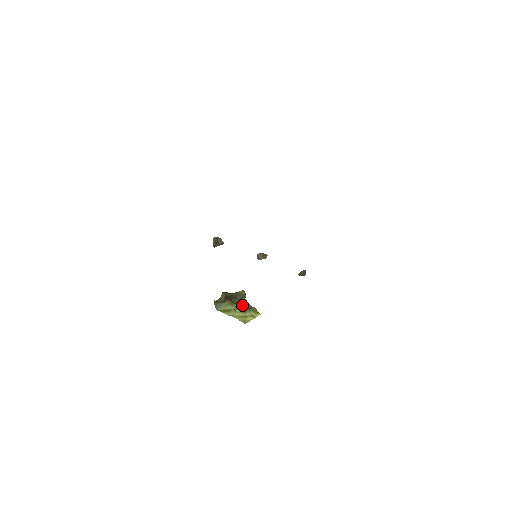
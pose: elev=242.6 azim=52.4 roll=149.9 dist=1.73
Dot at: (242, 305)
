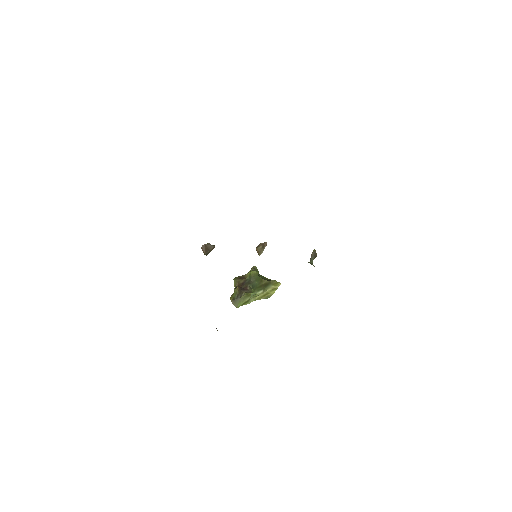
Dot at: (259, 286)
